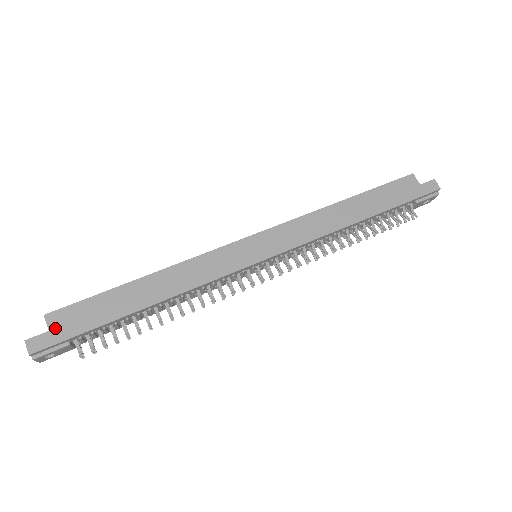
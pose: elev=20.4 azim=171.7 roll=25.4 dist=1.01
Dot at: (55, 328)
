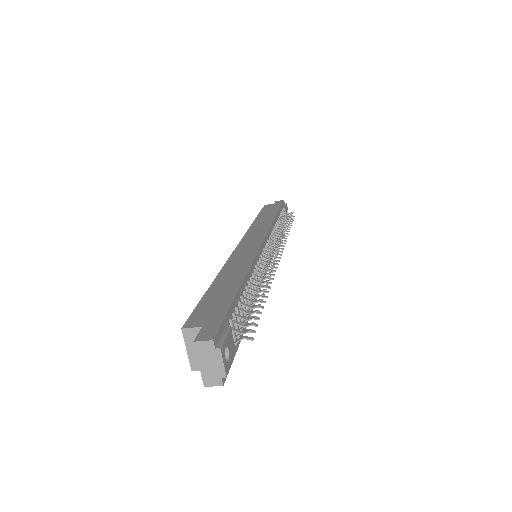
Dot at: (204, 323)
